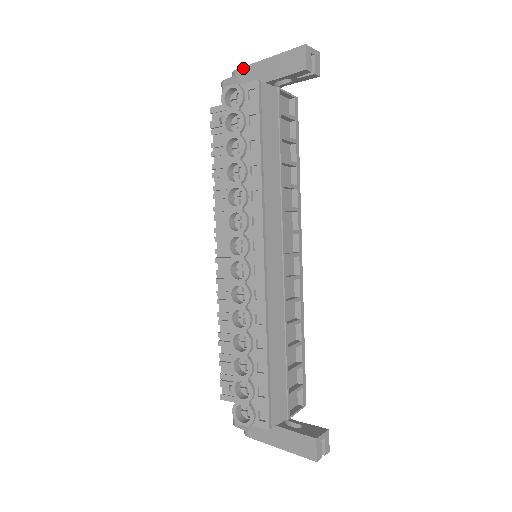
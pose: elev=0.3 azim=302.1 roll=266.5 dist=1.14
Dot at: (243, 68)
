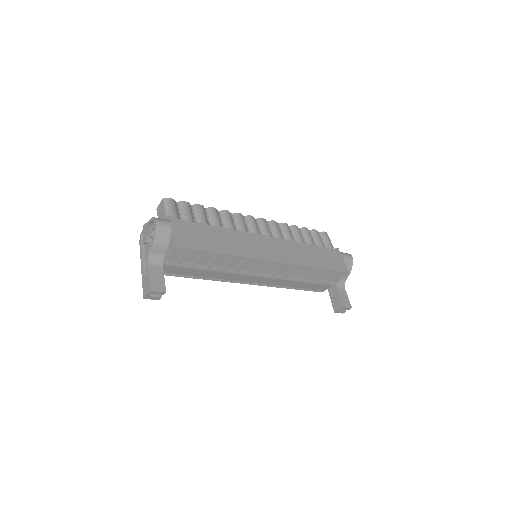
Dot at: (141, 250)
